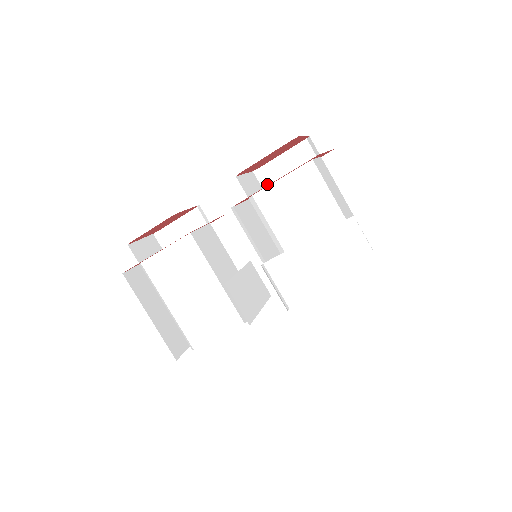
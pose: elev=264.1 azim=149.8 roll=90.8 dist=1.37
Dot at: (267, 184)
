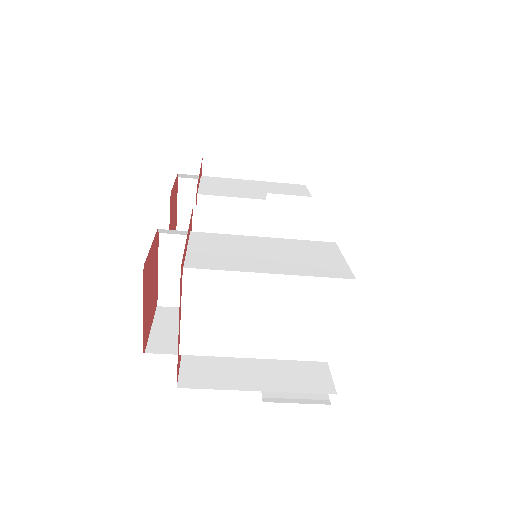
Dot at: (184, 231)
